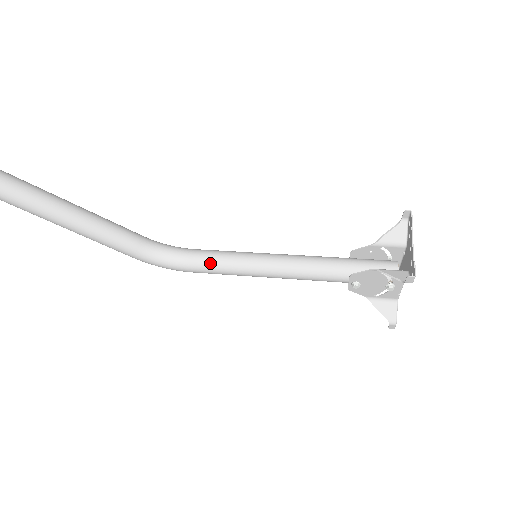
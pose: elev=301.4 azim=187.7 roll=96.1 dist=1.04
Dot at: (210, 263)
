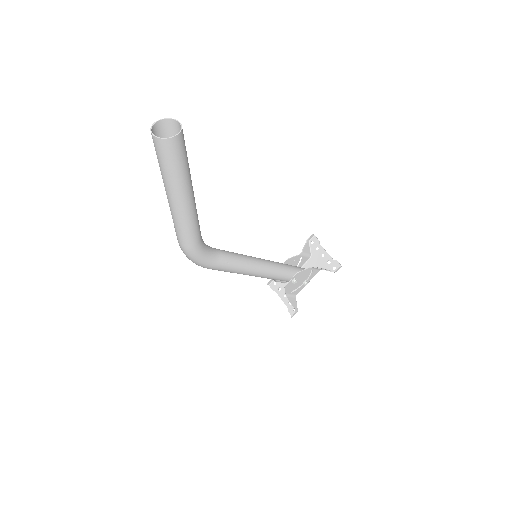
Dot at: (232, 259)
